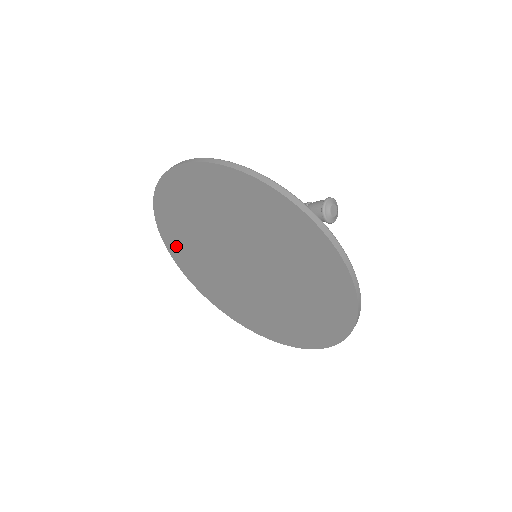
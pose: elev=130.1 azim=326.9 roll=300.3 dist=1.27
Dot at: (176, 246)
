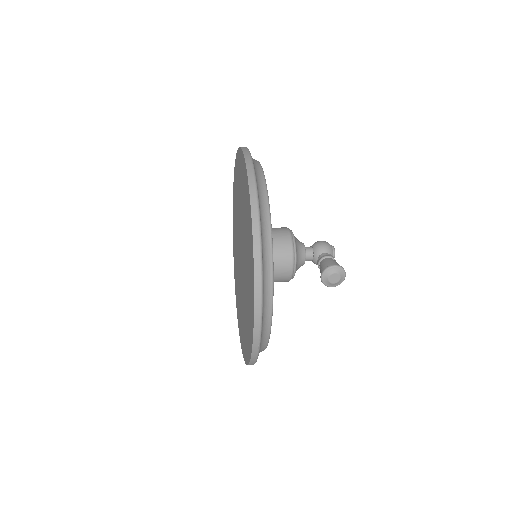
Dot at: (234, 203)
